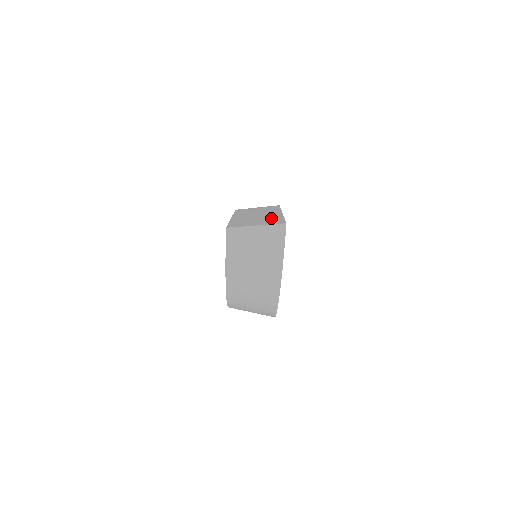
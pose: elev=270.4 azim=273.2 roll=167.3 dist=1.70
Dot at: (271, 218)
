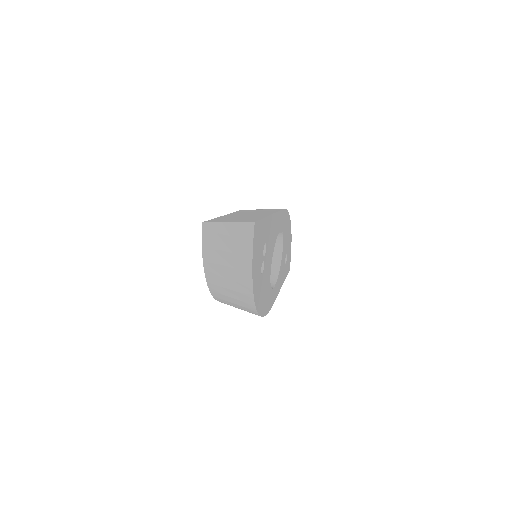
Dot at: (252, 217)
